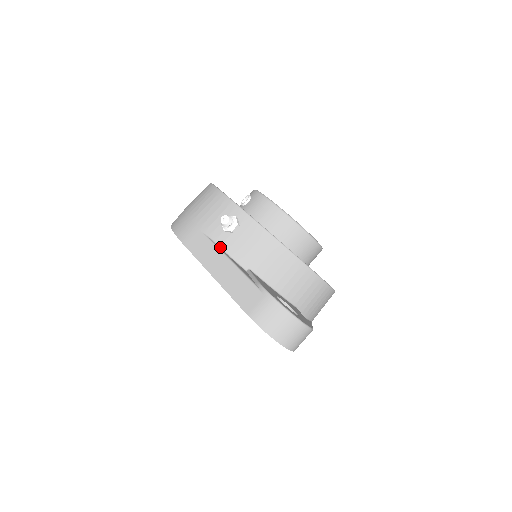
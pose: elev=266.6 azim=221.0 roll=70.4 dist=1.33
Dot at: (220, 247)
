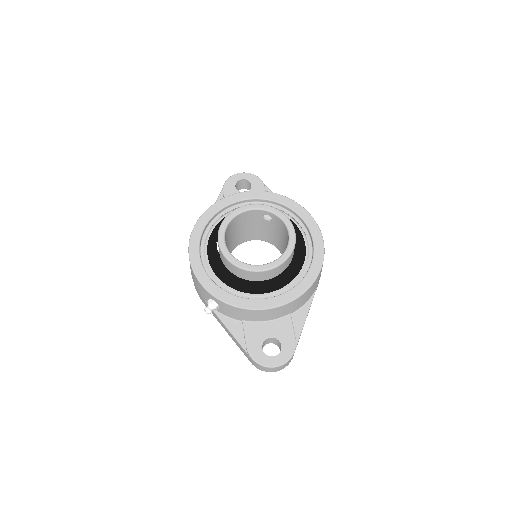
Dot at: (219, 312)
